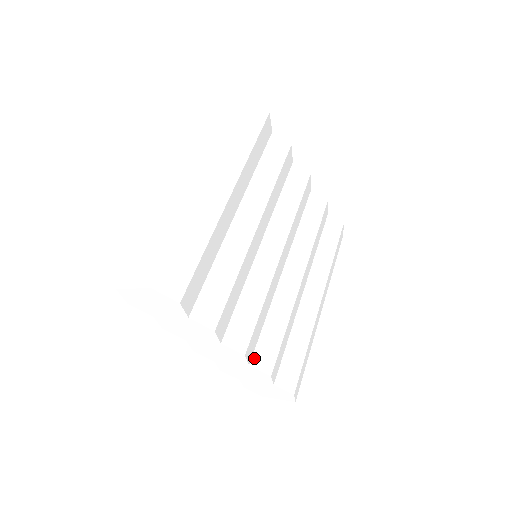
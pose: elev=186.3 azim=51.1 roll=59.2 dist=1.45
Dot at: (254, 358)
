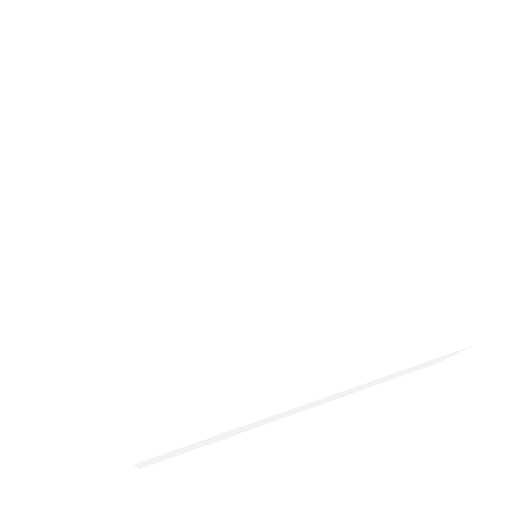
Dot at: (117, 310)
